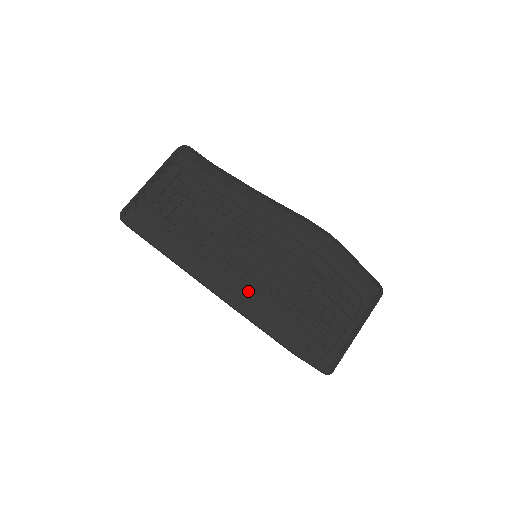
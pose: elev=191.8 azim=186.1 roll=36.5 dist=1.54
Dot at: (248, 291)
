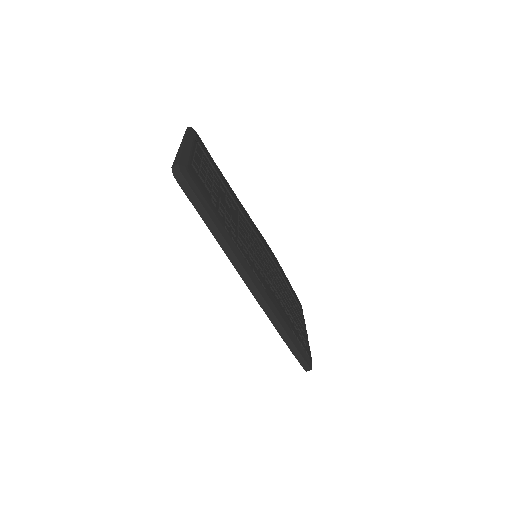
Dot at: (266, 286)
